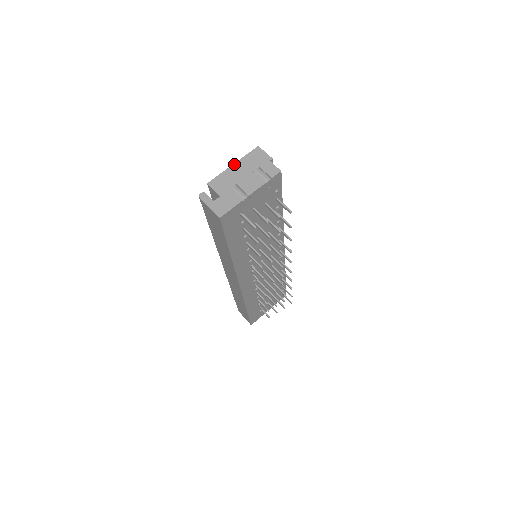
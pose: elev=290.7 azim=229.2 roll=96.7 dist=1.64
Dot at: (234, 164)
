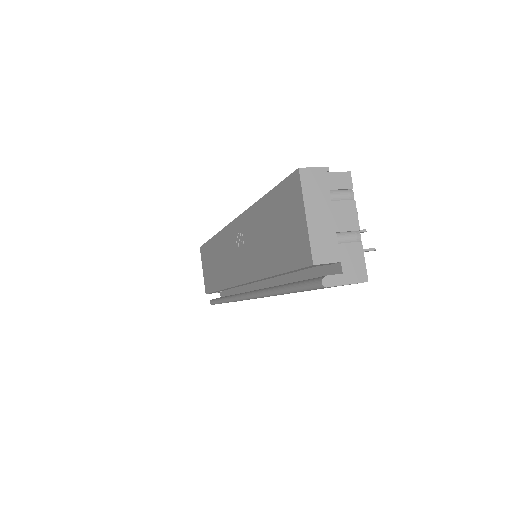
Dot at: (307, 215)
